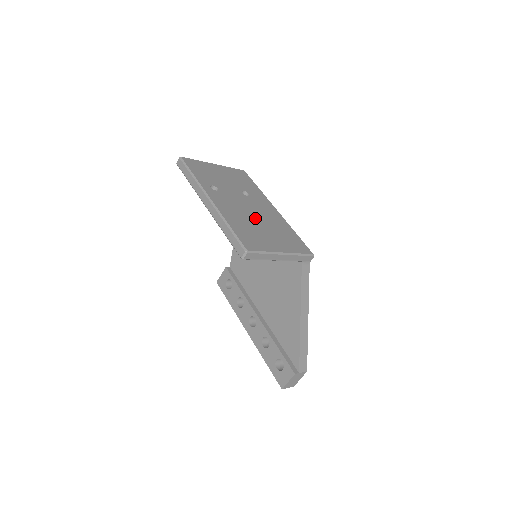
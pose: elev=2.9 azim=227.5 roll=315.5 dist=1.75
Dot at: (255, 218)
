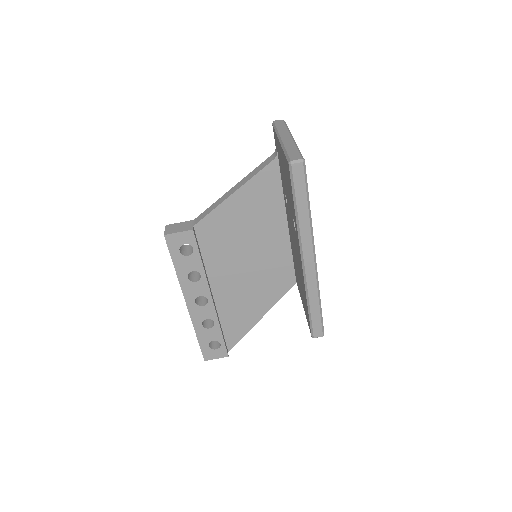
Dot at: occluded
